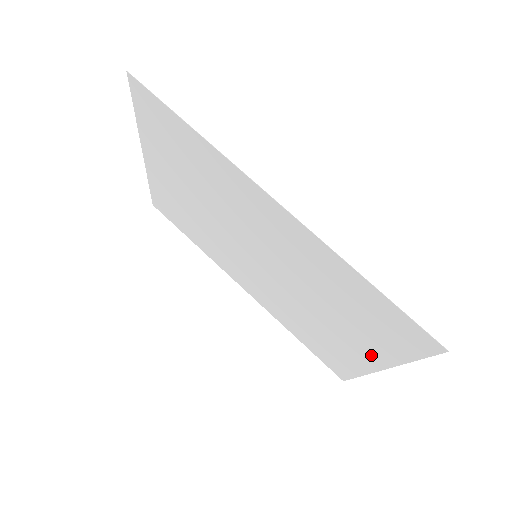
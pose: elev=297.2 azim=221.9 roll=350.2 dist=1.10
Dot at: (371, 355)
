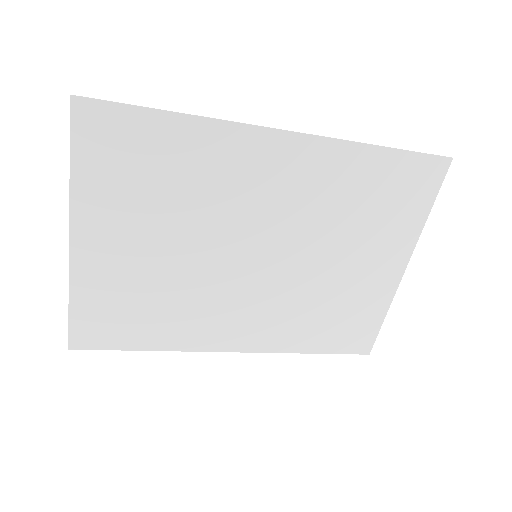
Dot at: (394, 258)
